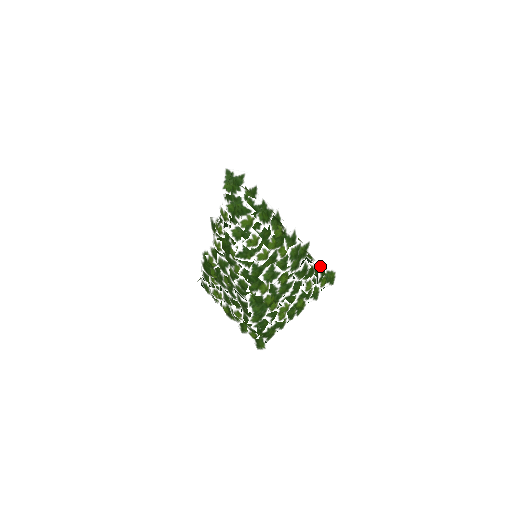
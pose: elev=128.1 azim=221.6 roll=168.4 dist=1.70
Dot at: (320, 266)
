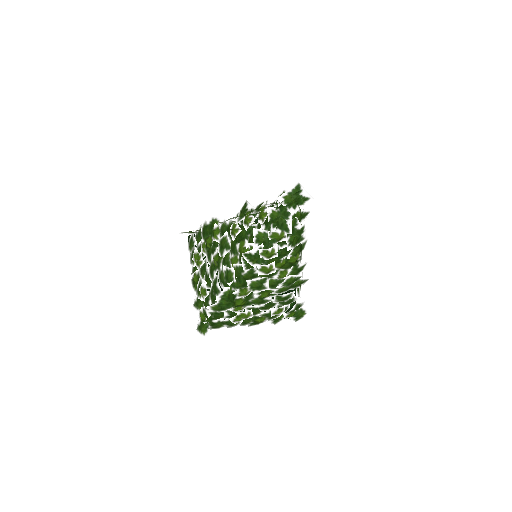
Dot at: (299, 302)
